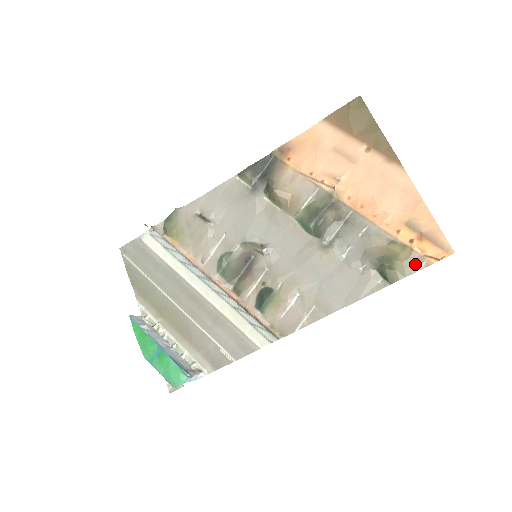
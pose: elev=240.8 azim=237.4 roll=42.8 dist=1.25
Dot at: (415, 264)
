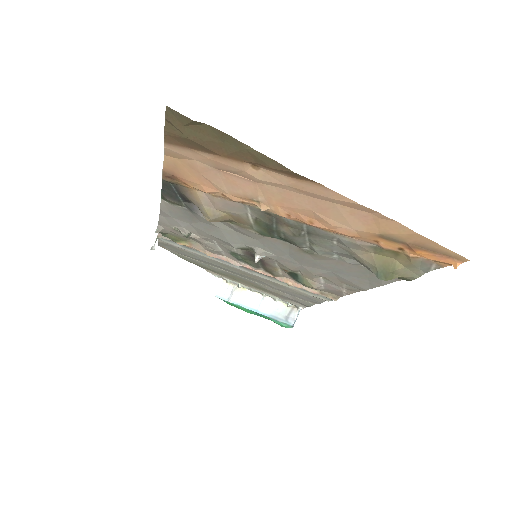
Dot at: (422, 267)
